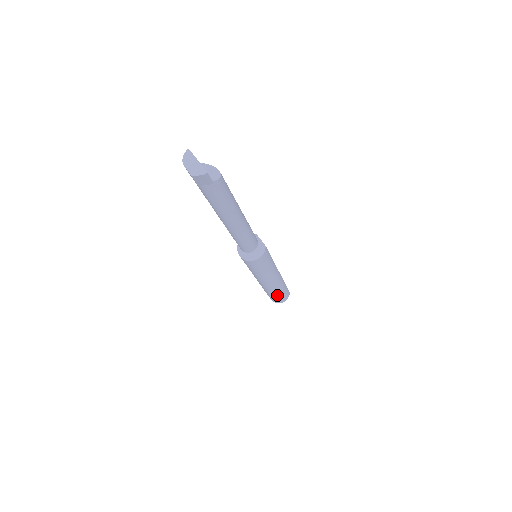
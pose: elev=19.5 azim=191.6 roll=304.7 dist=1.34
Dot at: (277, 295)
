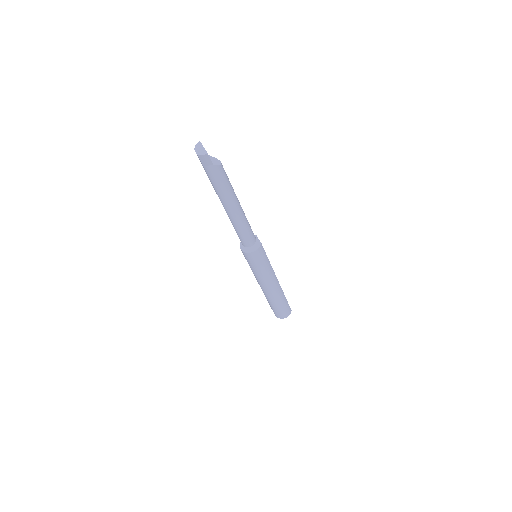
Dot at: (277, 306)
